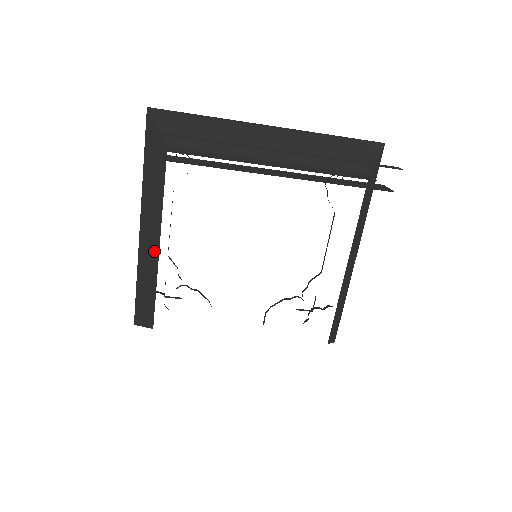
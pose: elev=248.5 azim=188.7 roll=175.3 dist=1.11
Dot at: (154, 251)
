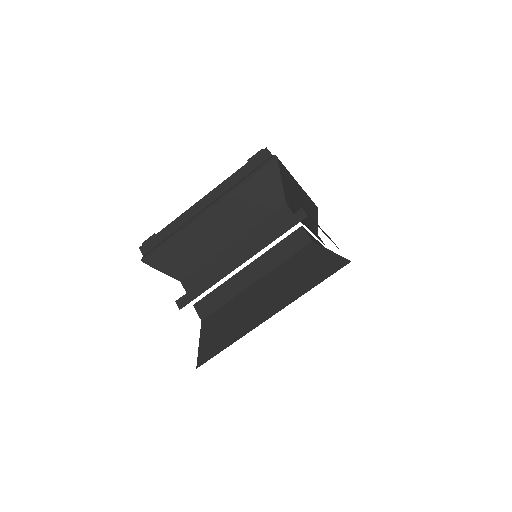
Dot at: (220, 241)
